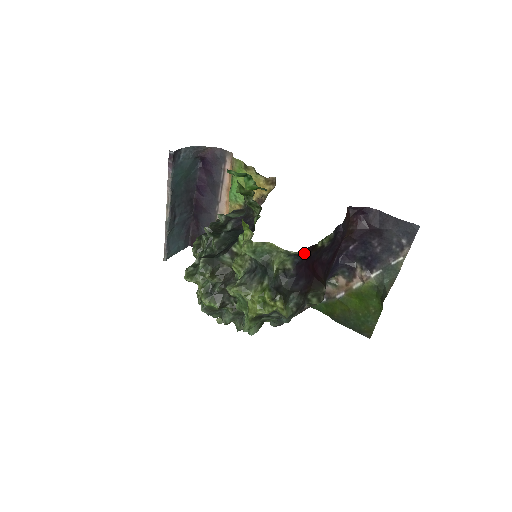
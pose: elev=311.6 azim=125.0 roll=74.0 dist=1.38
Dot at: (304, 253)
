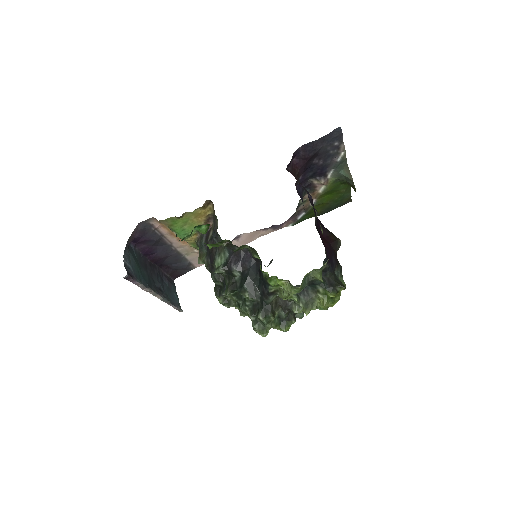
Dot at: occluded
